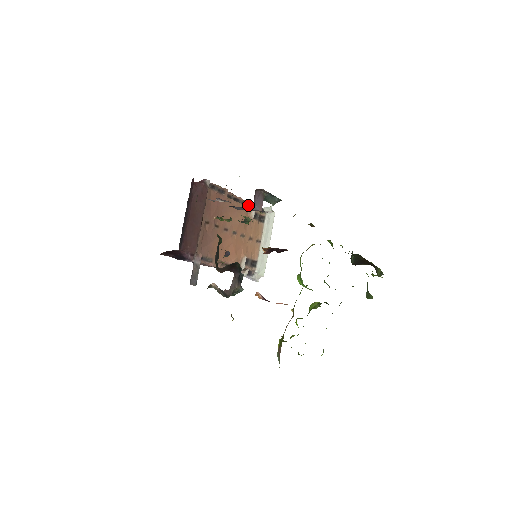
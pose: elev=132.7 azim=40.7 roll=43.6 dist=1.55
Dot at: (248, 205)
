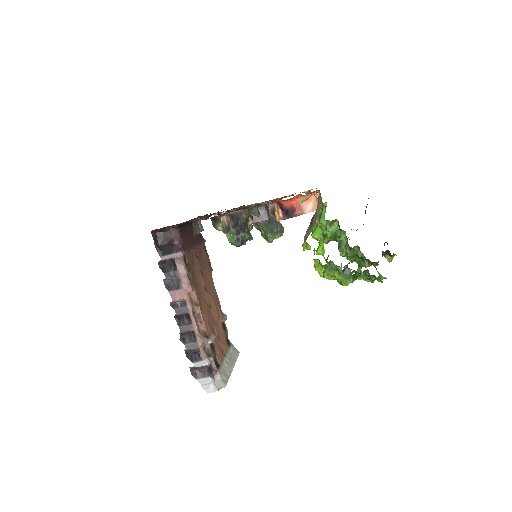
Dot at: (221, 311)
